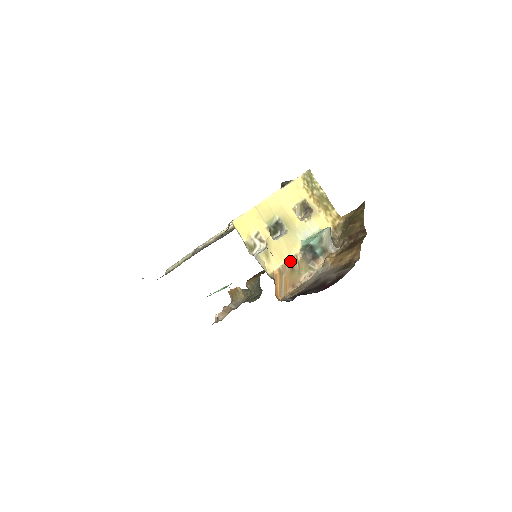
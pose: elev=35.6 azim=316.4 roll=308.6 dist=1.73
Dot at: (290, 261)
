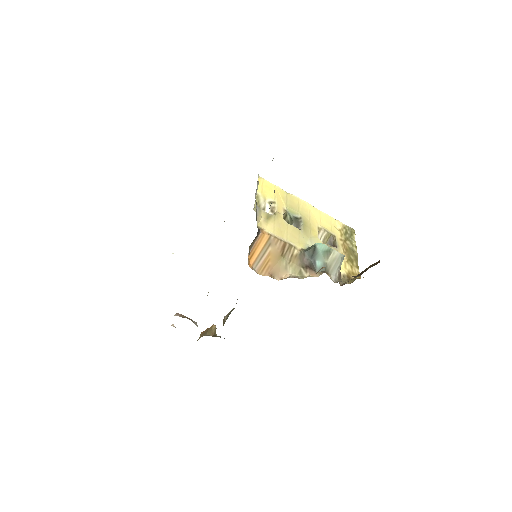
Dot at: (285, 243)
